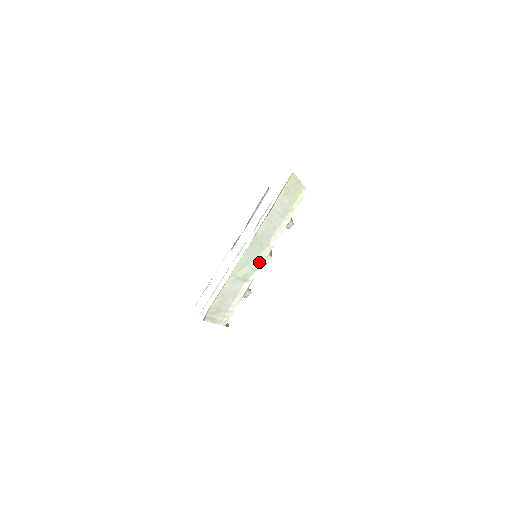
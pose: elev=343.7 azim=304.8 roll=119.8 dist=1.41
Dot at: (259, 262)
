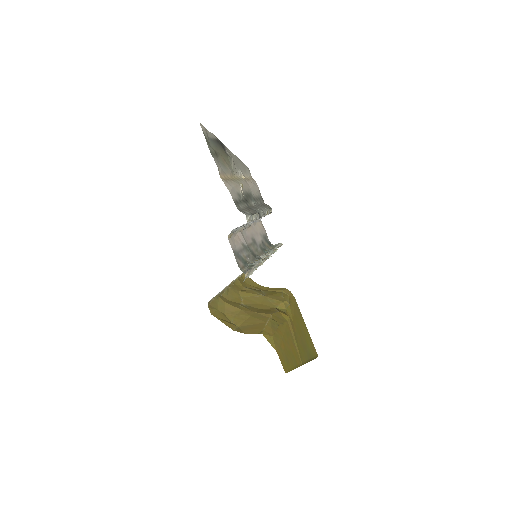
Dot at: occluded
